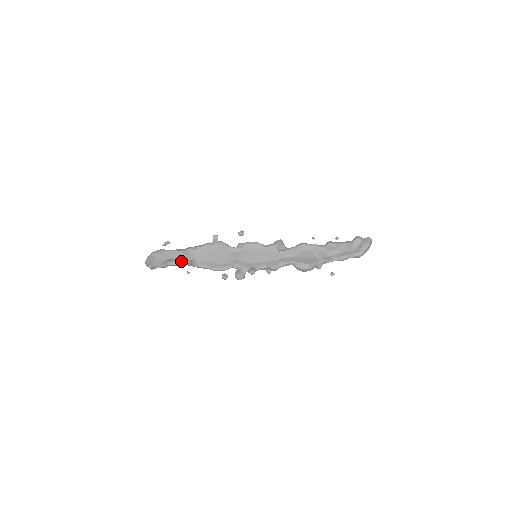
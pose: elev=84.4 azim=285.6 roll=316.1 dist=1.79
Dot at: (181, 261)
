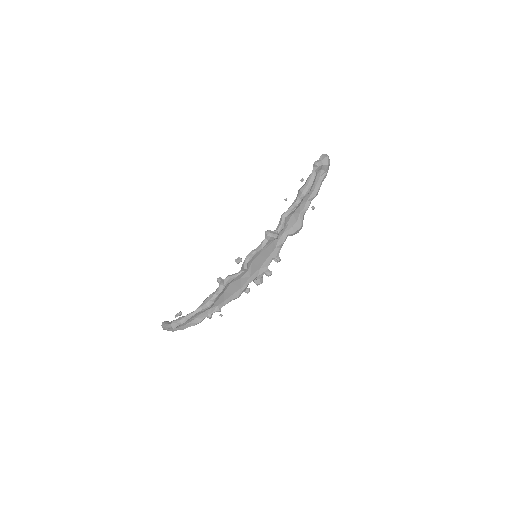
Dot at: (209, 316)
